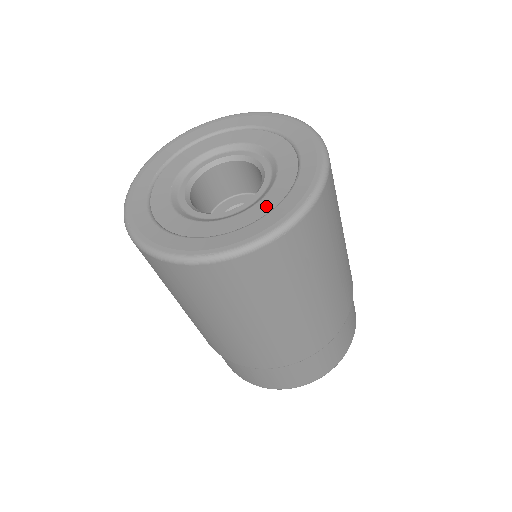
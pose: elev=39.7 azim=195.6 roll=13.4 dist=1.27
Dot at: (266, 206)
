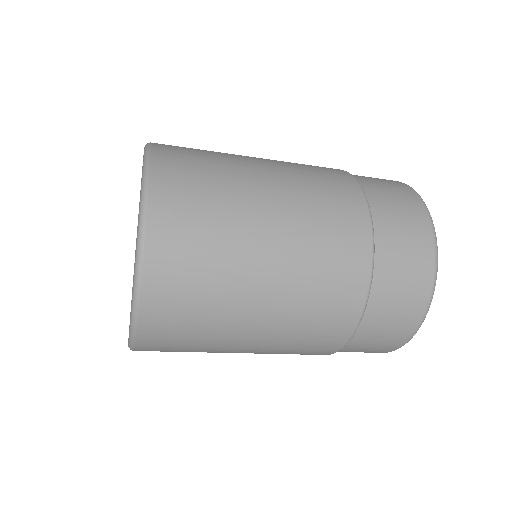
Dot at: occluded
